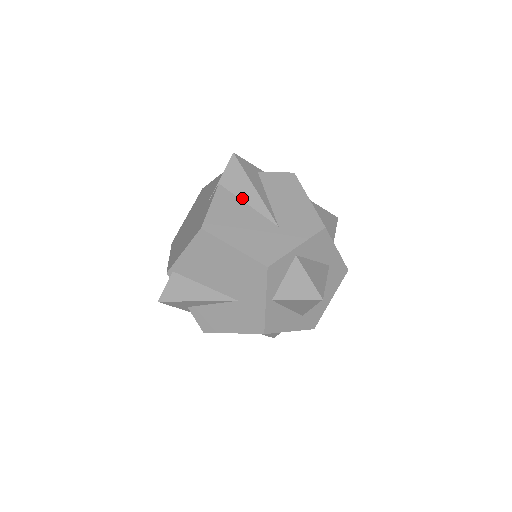
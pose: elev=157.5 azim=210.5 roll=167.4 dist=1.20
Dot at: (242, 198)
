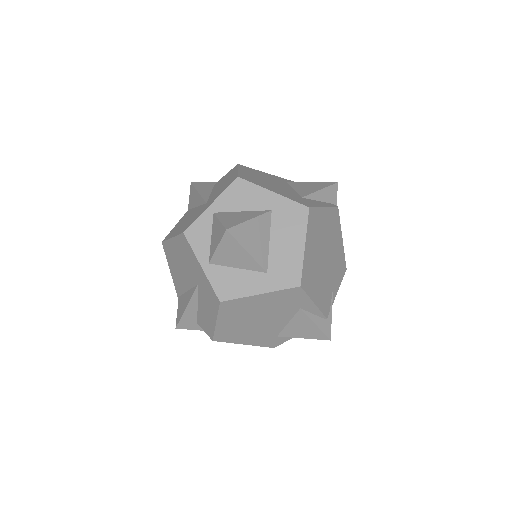
Dot at: (195, 206)
